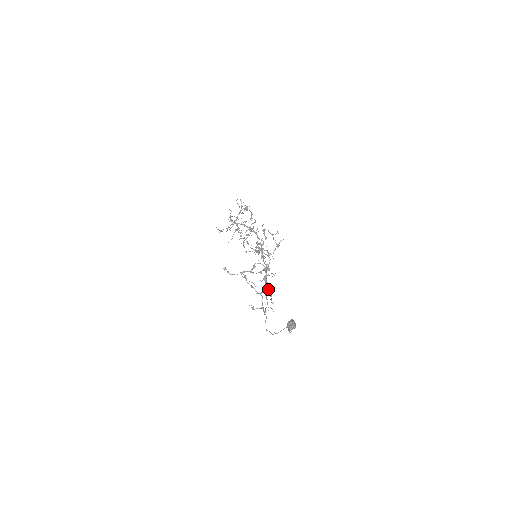
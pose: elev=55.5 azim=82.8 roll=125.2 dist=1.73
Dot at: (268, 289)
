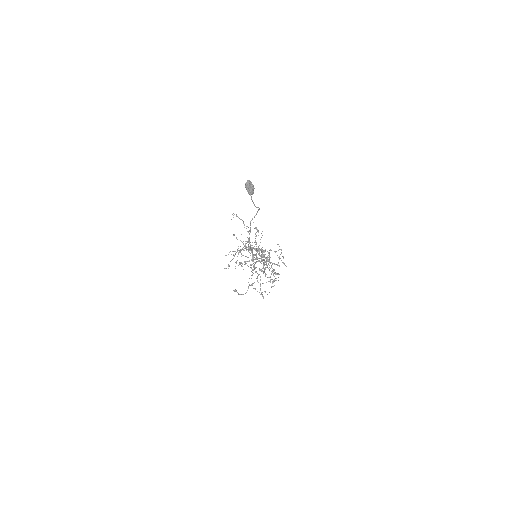
Dot at: occluded
